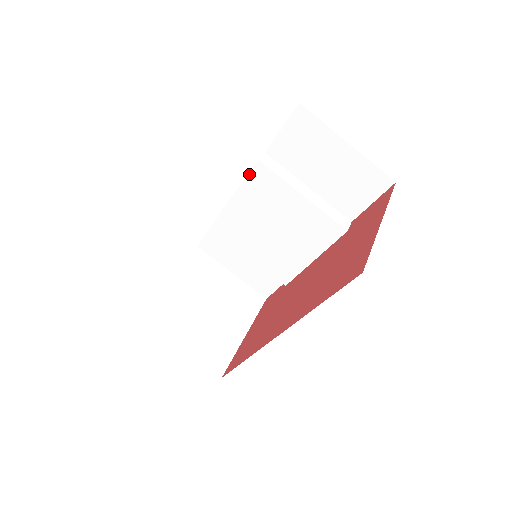
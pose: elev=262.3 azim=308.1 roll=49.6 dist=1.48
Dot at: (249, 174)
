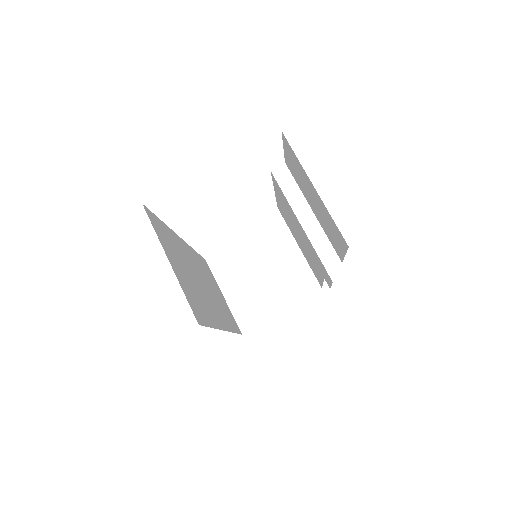
Dot at: (272, 179)
